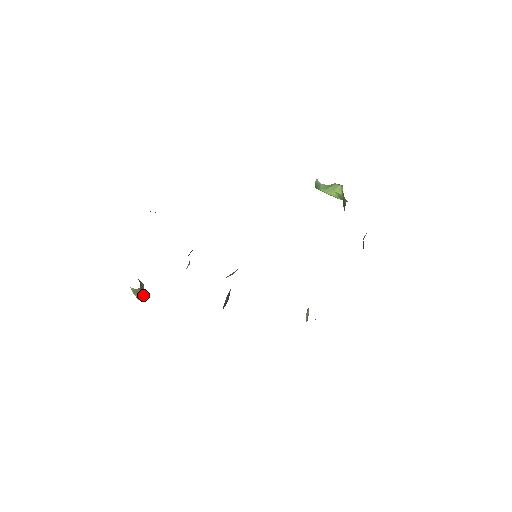
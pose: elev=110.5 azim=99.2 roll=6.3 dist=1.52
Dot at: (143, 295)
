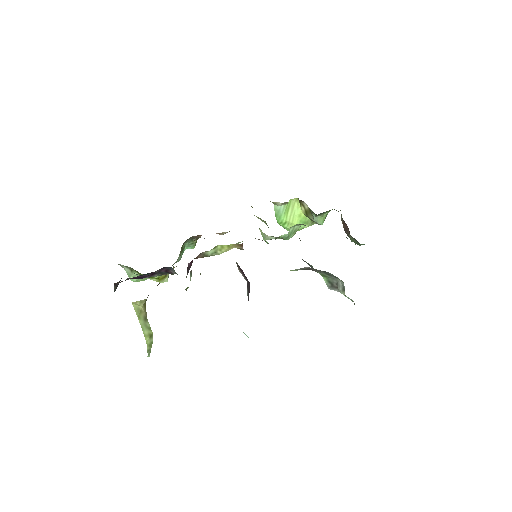
Dot at: (150, 329)
